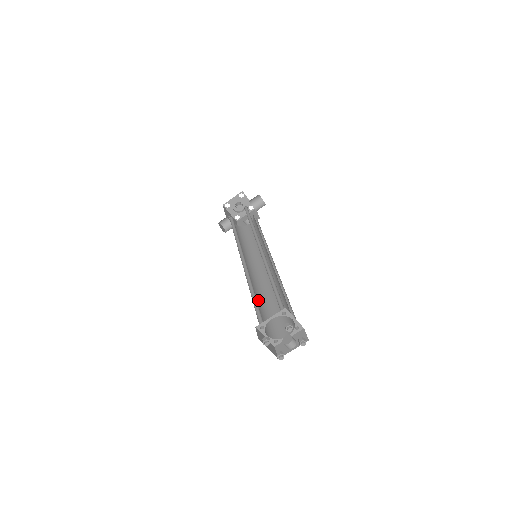
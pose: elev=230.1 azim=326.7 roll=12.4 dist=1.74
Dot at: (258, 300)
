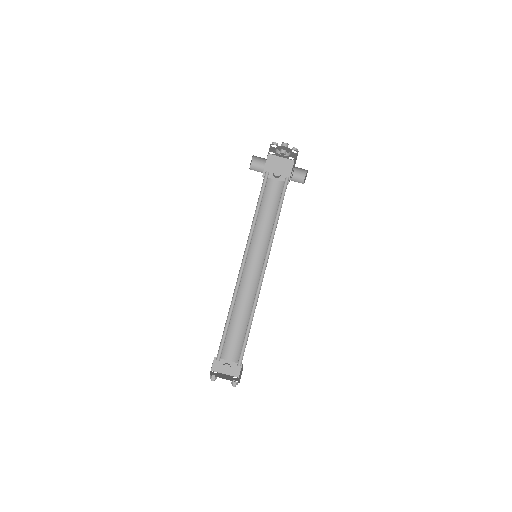
Dot at: occluded
